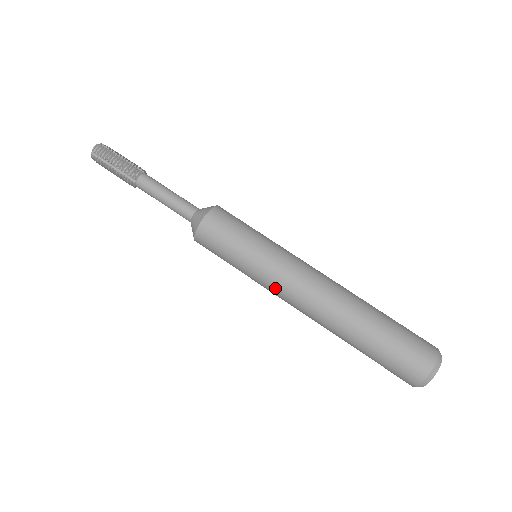
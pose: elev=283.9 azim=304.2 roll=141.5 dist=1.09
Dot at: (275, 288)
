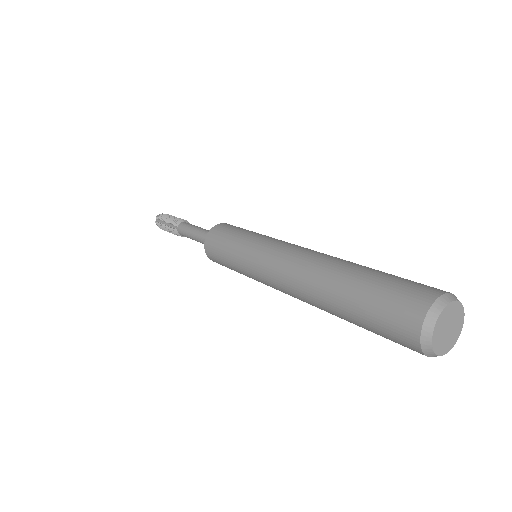
Dot at: (260, 271)
